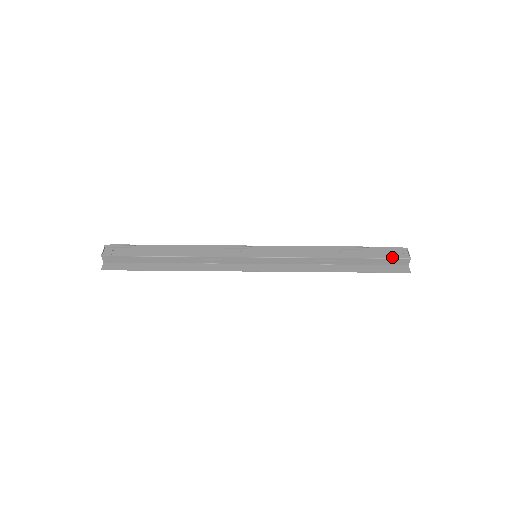
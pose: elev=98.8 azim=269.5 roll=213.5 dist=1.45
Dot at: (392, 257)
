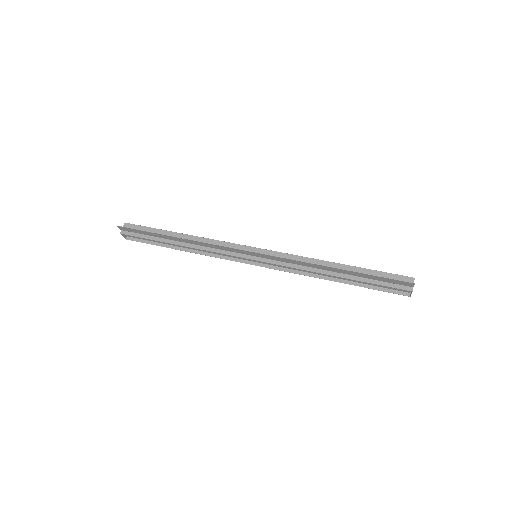
Dot at: (394, 274)
